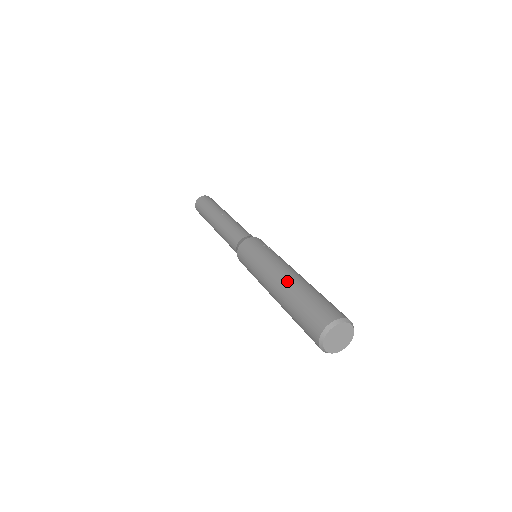
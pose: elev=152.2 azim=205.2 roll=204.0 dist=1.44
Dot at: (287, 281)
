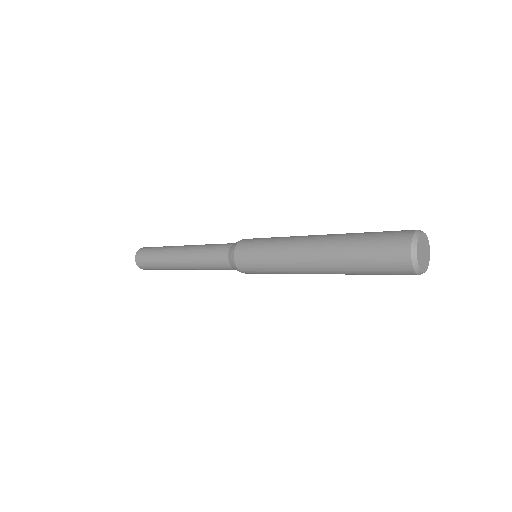
Dot at: occluded
